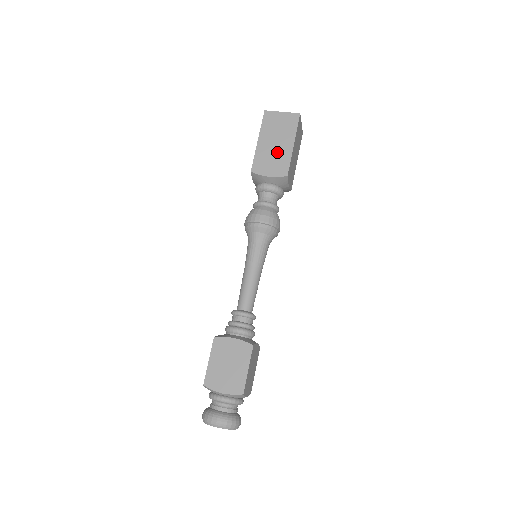
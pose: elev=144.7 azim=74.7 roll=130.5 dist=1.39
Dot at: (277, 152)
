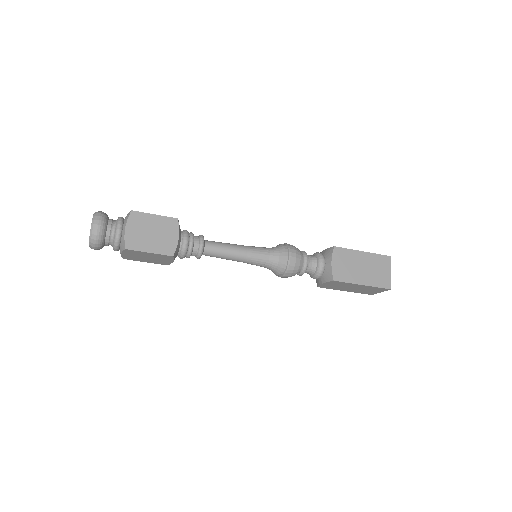
Dot at: occluded
